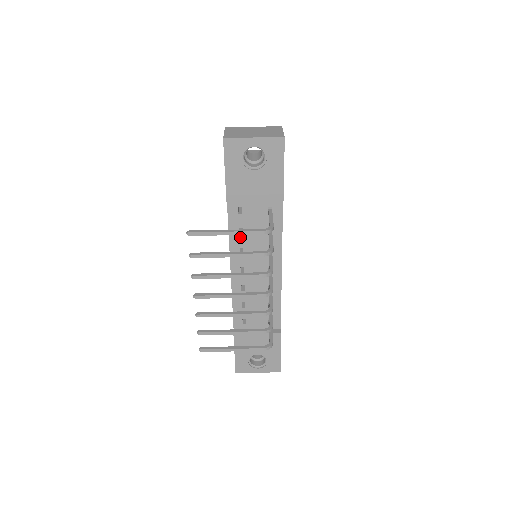
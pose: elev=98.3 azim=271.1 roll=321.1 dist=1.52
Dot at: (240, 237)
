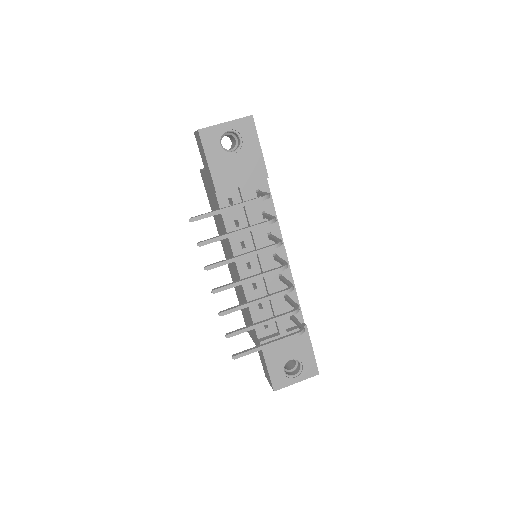
Dot at: occluded
